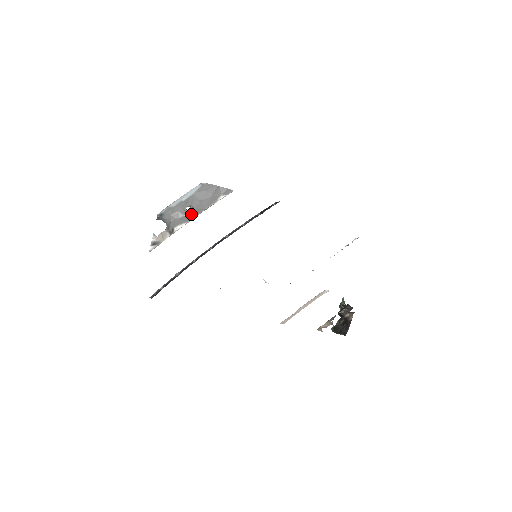
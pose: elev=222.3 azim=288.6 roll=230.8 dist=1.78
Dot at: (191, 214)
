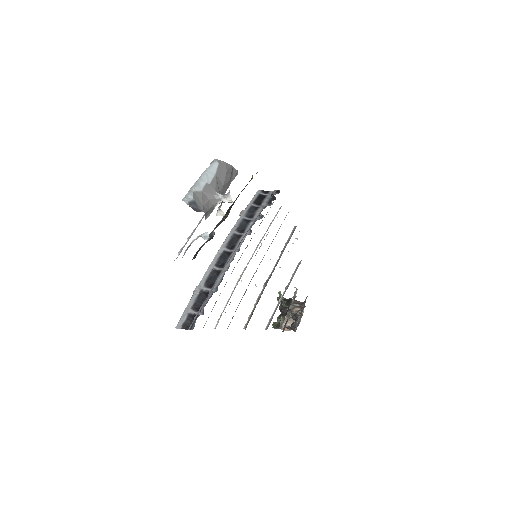
Dot at: (218, 203)
